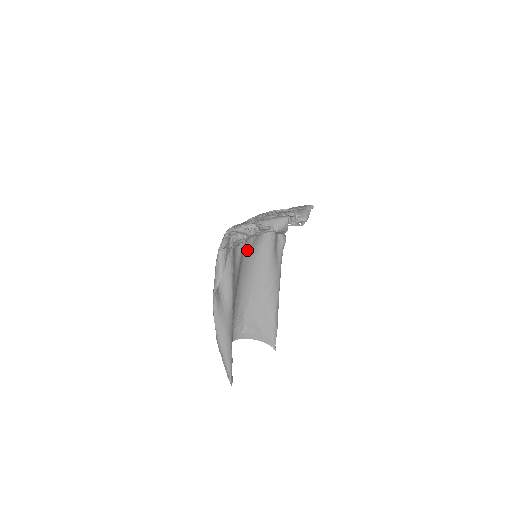
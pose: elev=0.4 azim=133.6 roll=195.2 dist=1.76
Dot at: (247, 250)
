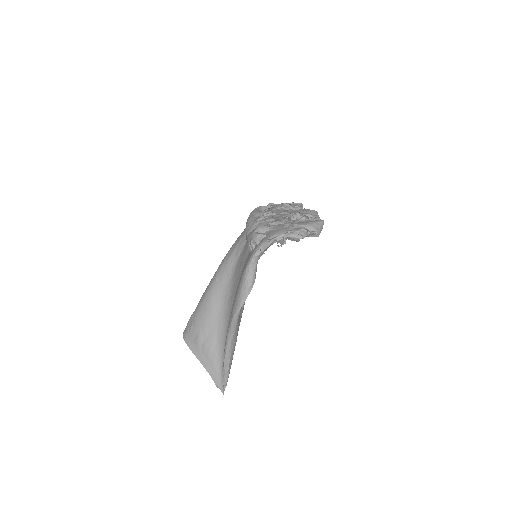
Dot at: occluded
